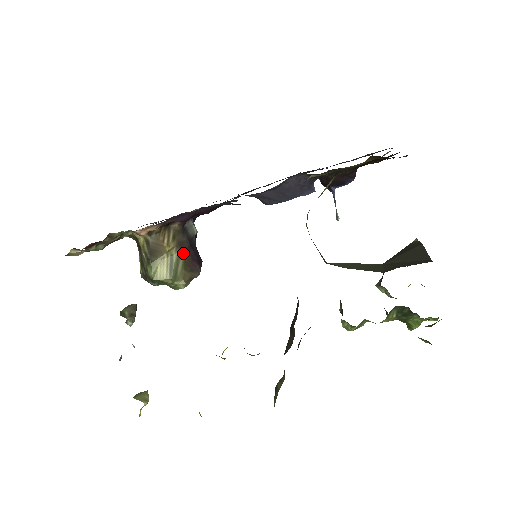
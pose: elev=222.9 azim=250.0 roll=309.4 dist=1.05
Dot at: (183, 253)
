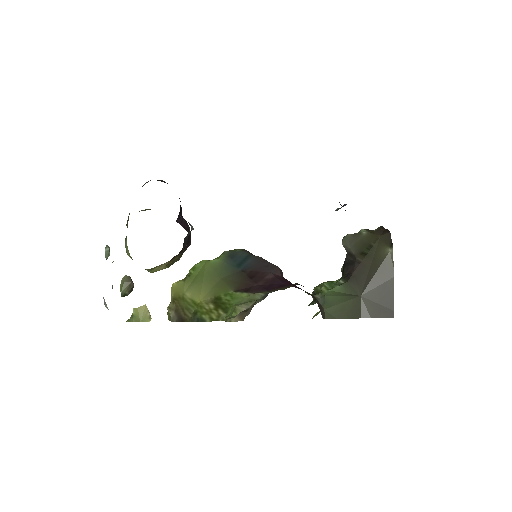
Dot at: (181, 253)
